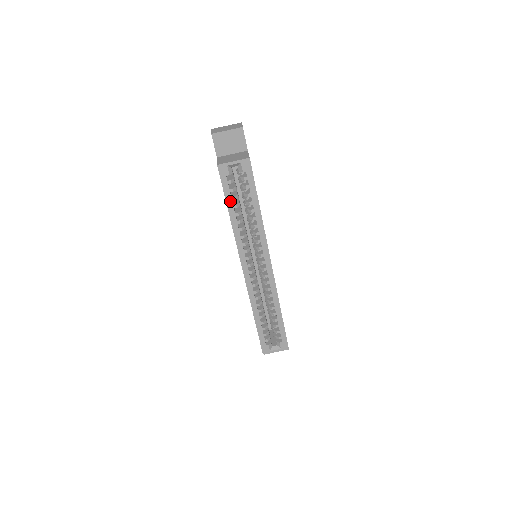
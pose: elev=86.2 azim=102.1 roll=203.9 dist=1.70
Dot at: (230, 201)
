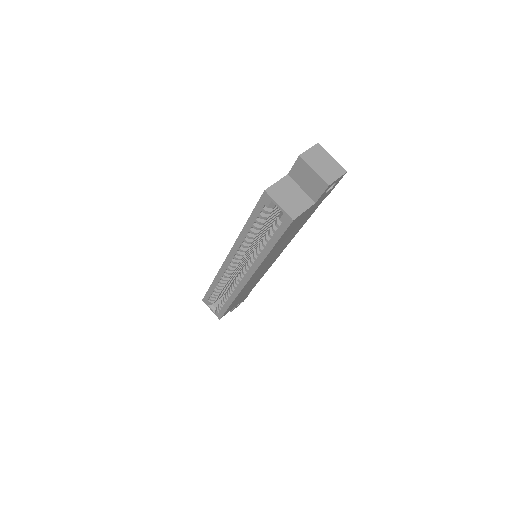
Dot at: (253, 220)
